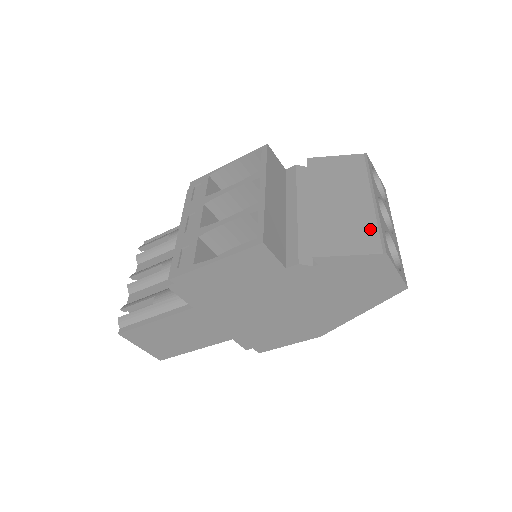
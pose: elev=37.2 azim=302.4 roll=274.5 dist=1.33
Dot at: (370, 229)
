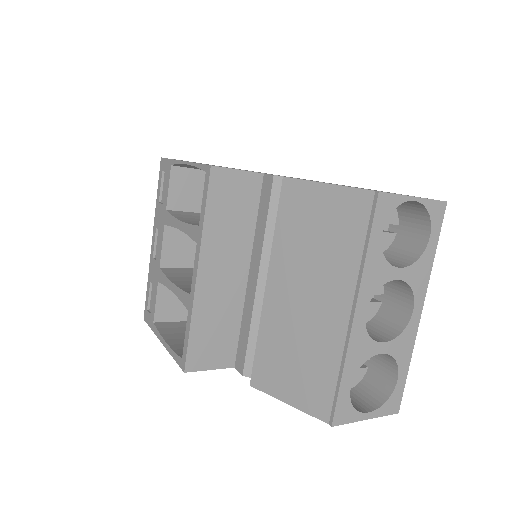
Dot at: (326, 375)
